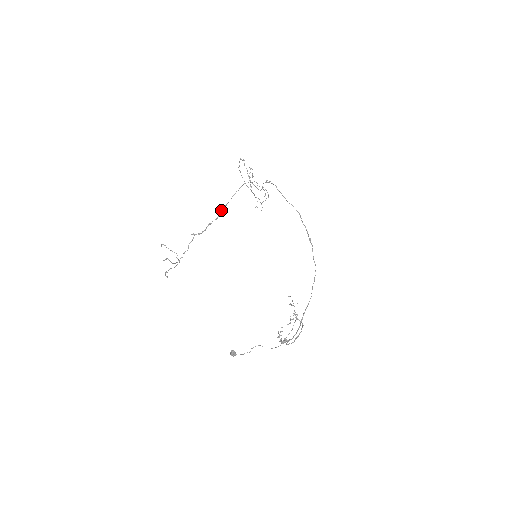
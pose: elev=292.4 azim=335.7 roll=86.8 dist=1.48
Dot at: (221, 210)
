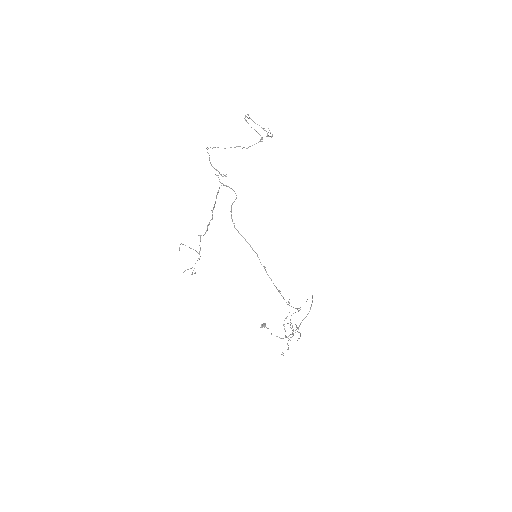
Dot at: (212, 210)
